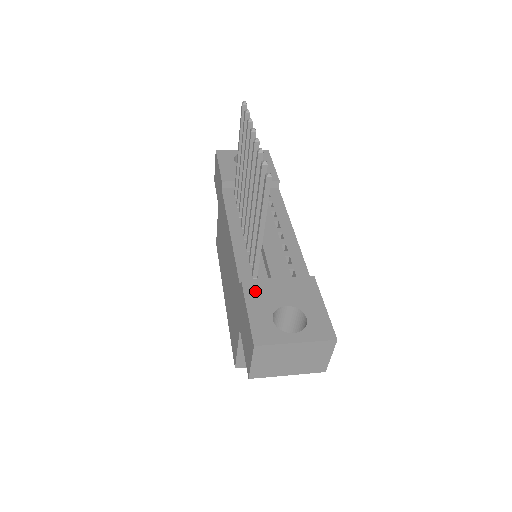
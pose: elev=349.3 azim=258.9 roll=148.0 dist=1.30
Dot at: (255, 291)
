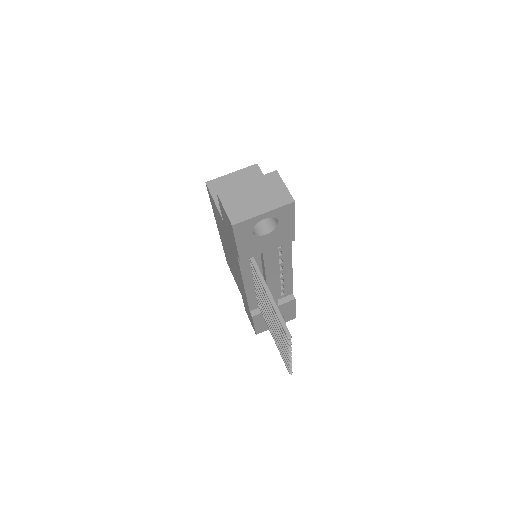
Dot at: (260, 318)
